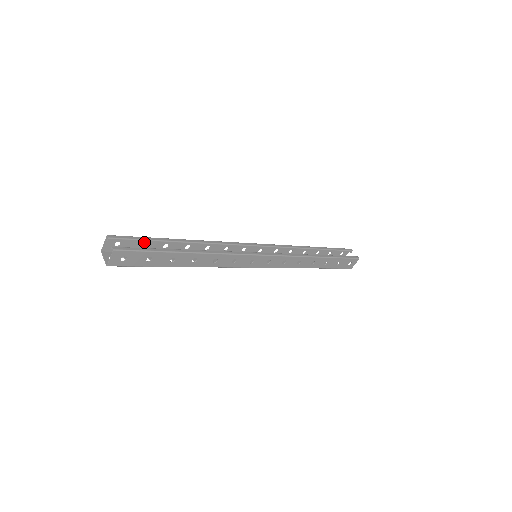
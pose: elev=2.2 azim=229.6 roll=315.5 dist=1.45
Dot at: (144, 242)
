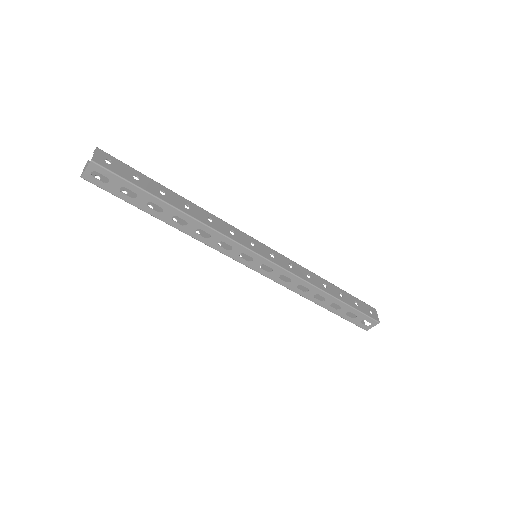
Dot at: occluded
